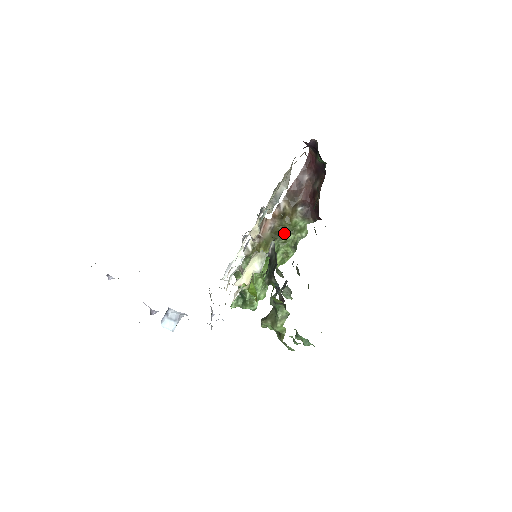
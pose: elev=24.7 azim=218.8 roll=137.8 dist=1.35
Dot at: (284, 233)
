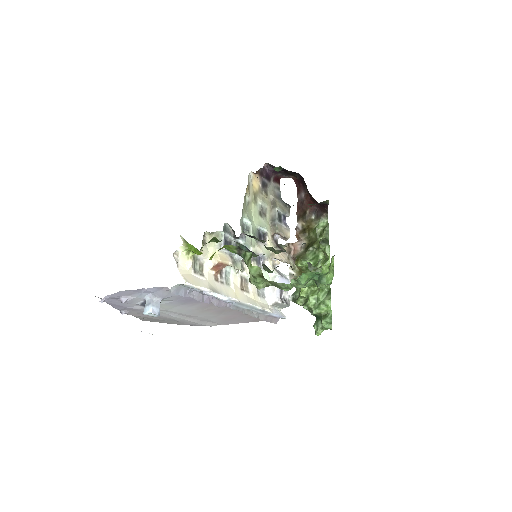
Dot at: (314, 242)
